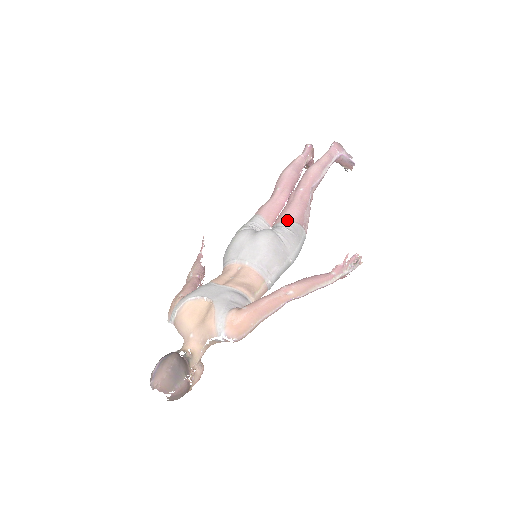
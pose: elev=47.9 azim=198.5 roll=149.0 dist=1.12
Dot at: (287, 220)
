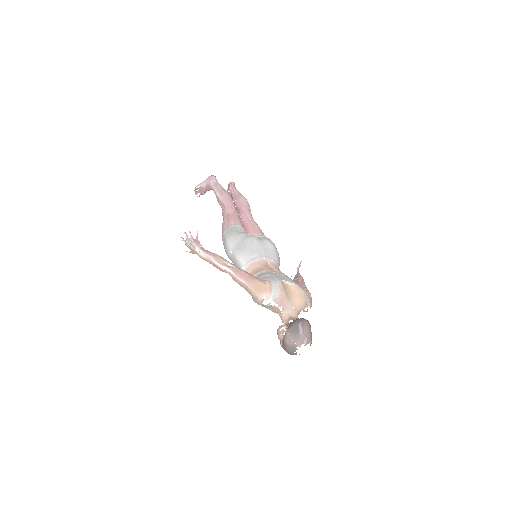
Dot at: (263, 234)
